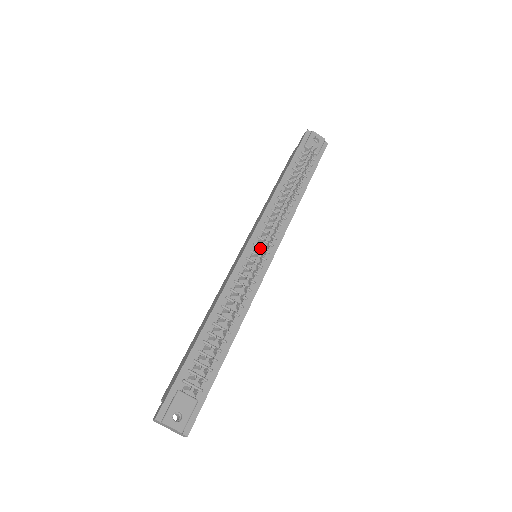
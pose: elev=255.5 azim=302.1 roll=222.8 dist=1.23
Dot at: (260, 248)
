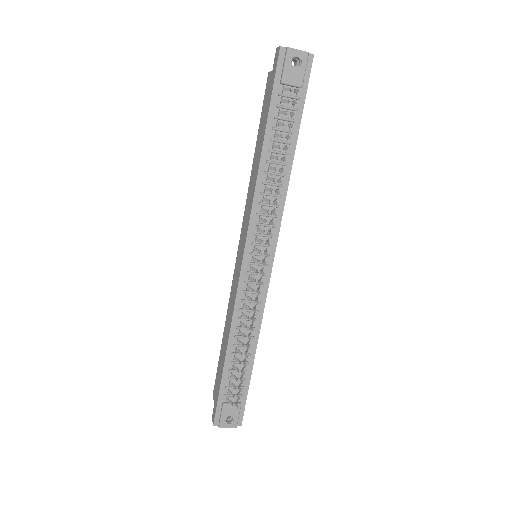
Dot at: (257, 262)
